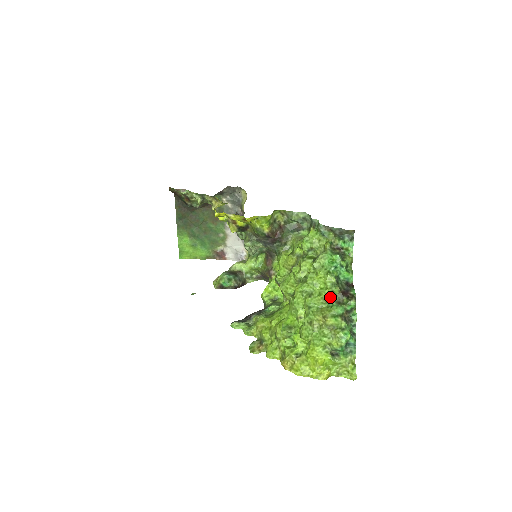
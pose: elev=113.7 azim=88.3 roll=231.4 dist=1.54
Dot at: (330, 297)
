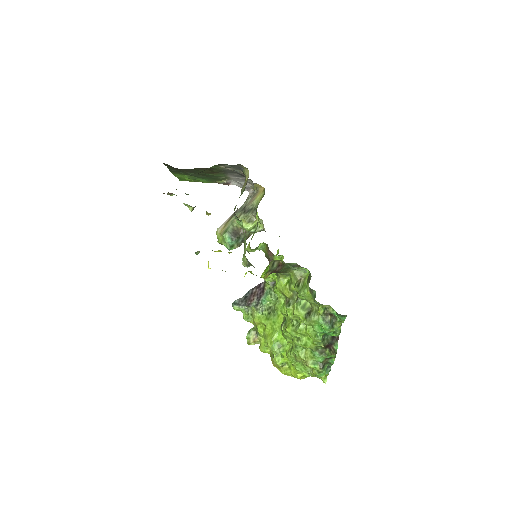
Dot at: (314, 349)
